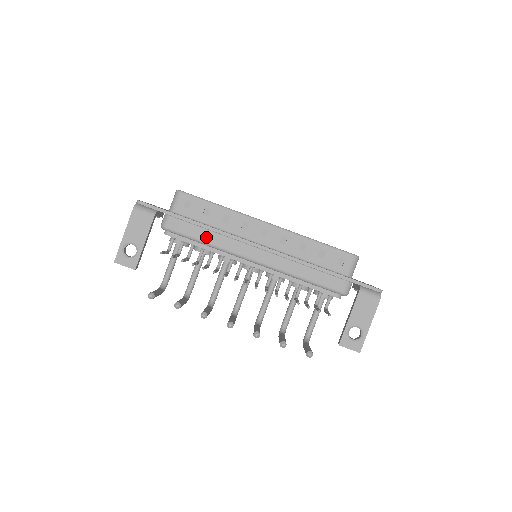
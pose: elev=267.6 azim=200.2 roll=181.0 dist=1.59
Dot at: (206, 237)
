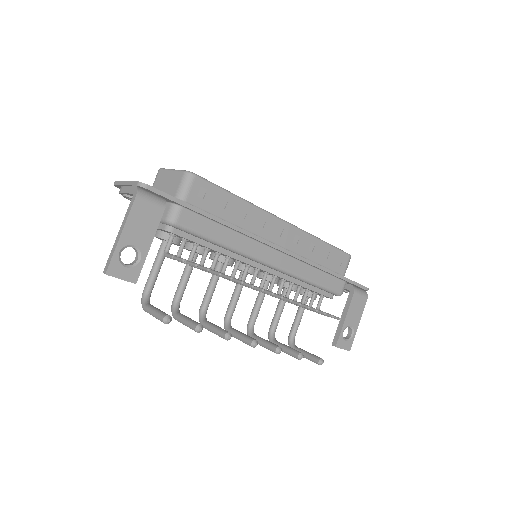
Dot at: (223, 236)
